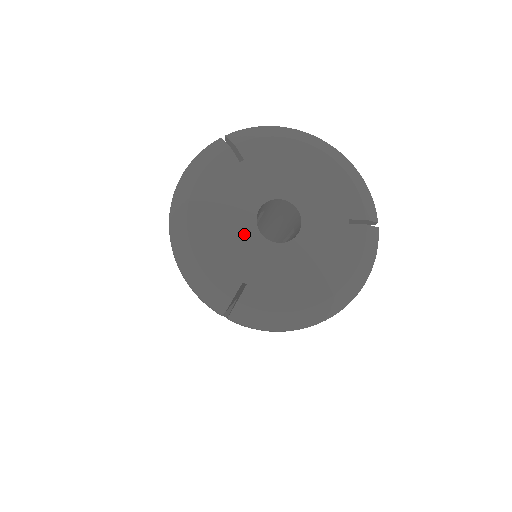
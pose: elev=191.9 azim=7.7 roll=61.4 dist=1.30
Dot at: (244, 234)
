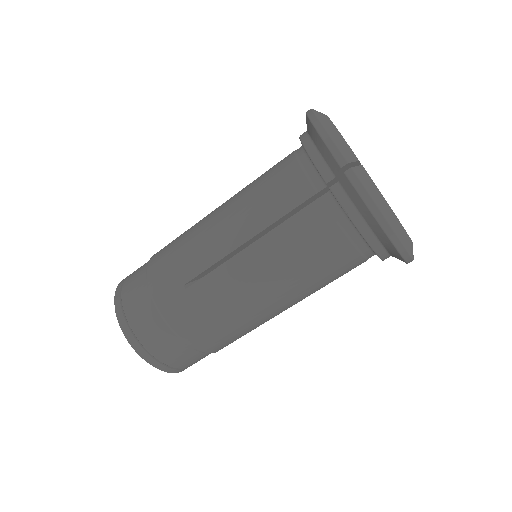
Dot at: occluded
